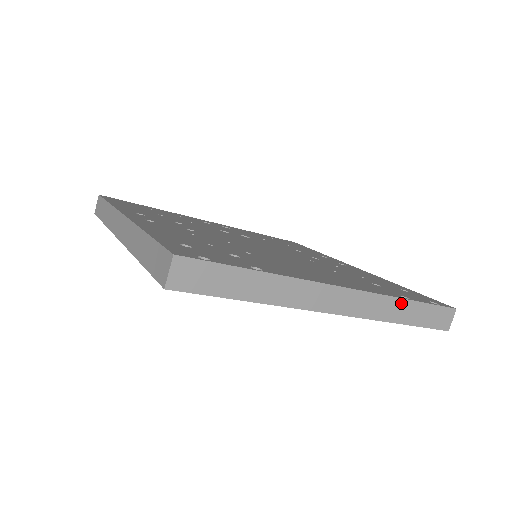
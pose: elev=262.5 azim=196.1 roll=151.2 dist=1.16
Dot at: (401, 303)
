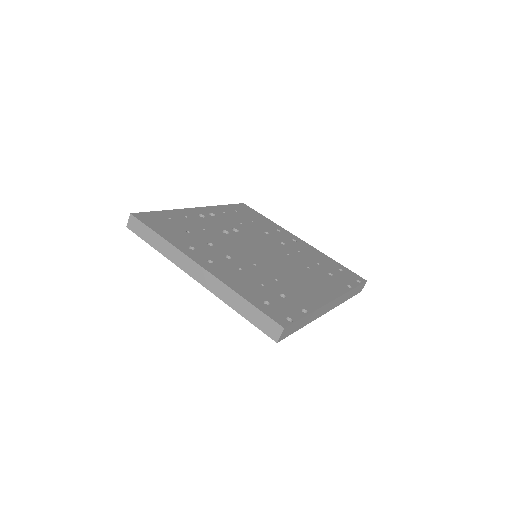
Dot at: (349, 292)
